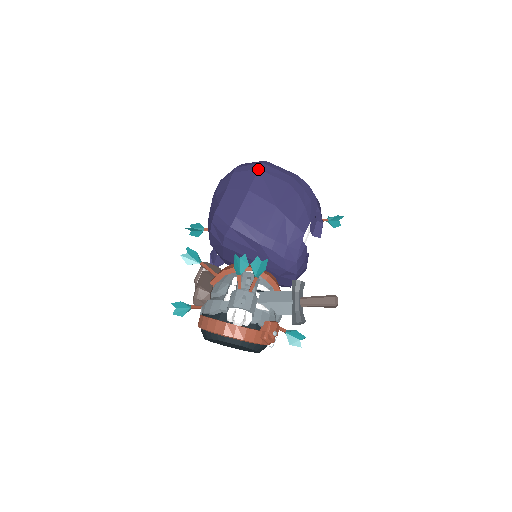
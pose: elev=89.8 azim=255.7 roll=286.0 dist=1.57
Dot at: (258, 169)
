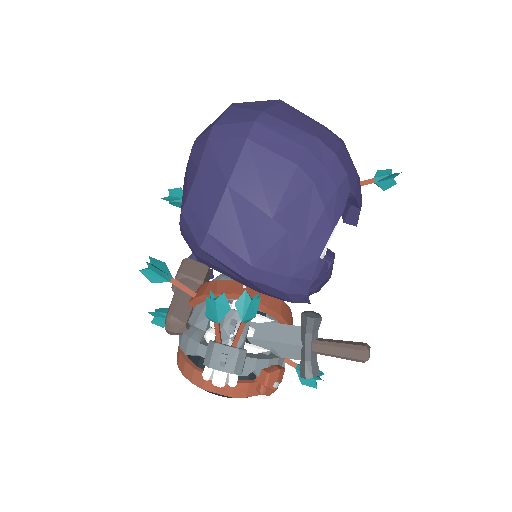
Dot at: (245, 138)
